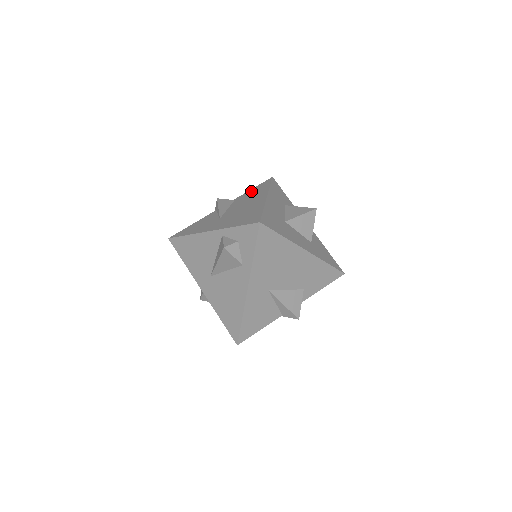
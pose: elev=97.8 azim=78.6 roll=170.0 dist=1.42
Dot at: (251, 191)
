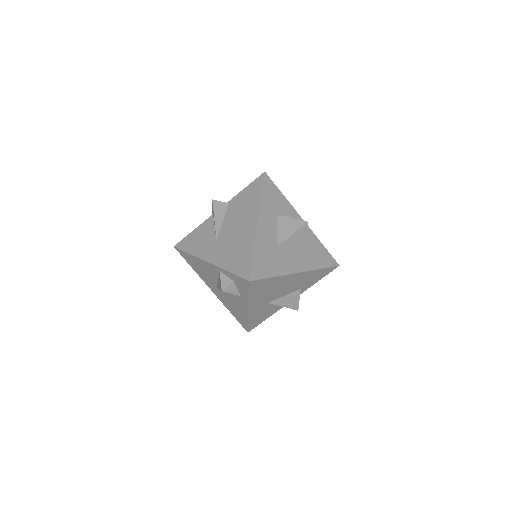
Dot at: (244, 194)
